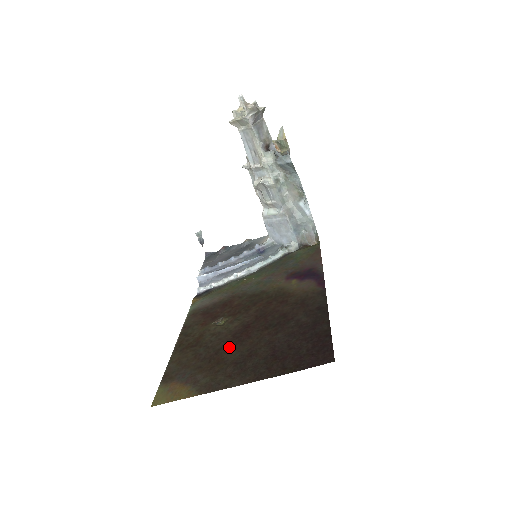
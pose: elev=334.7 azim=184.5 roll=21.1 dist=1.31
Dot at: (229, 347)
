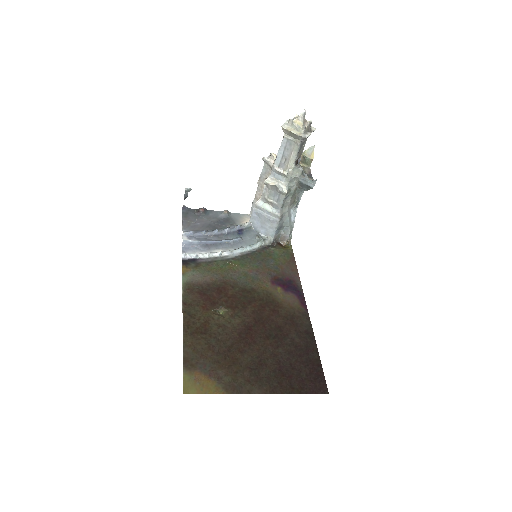
Dot at: (239, 347)
